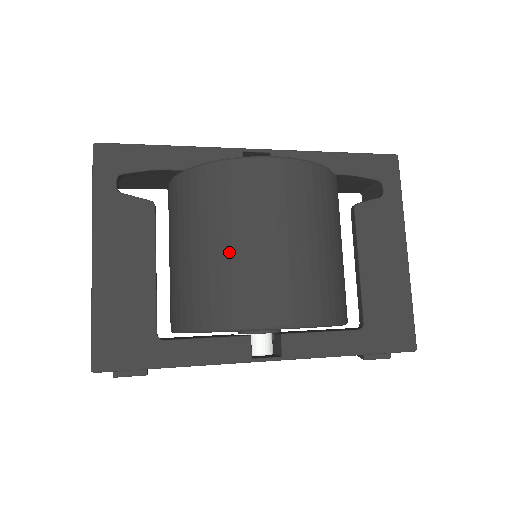
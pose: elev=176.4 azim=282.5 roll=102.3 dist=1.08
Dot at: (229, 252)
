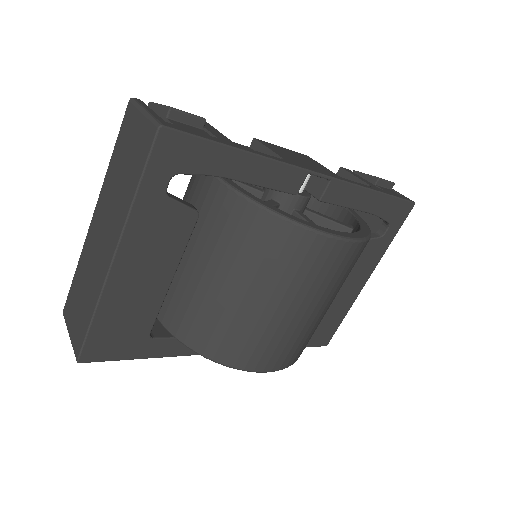
Dot at: (262, 311)
